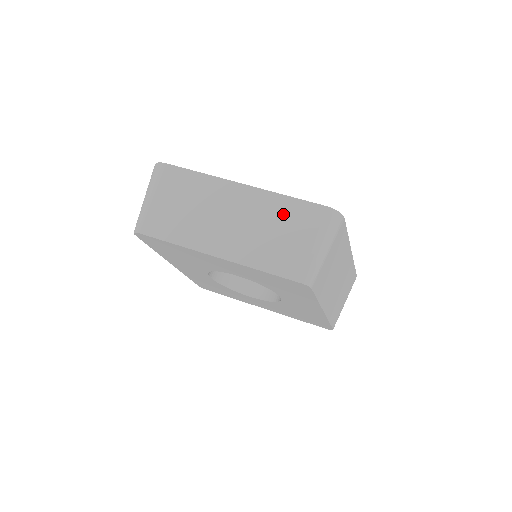
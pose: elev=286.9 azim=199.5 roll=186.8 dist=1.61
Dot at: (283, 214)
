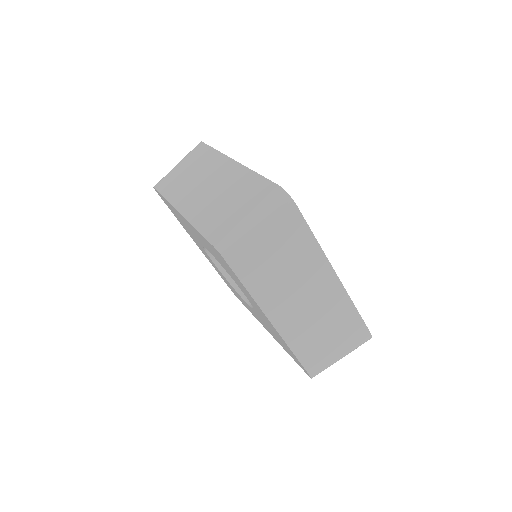
Dot at: (243, 187)
